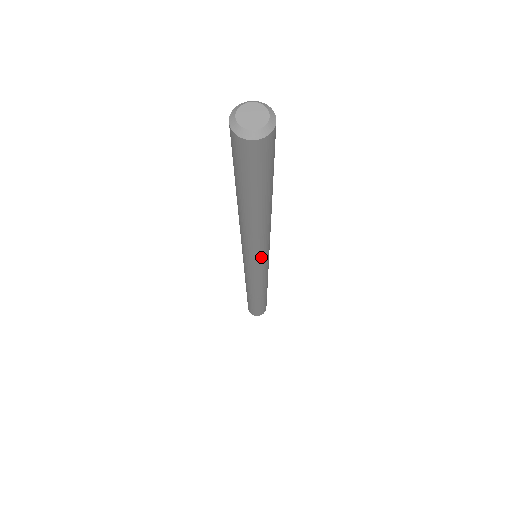
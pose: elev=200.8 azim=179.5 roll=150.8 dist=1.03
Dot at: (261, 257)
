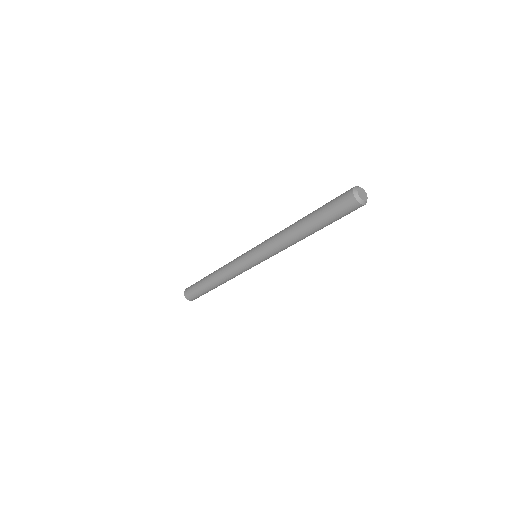
Dot at: (267, 257)
